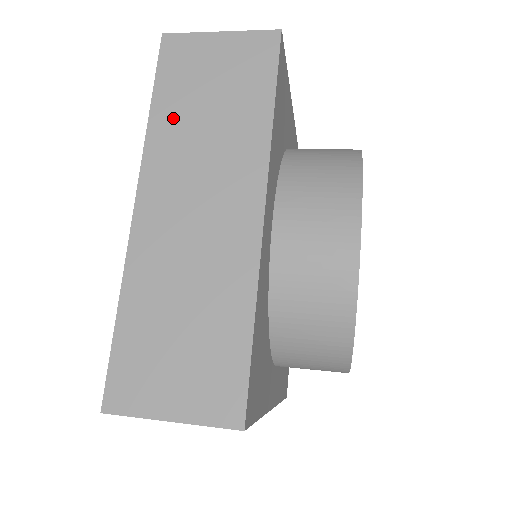
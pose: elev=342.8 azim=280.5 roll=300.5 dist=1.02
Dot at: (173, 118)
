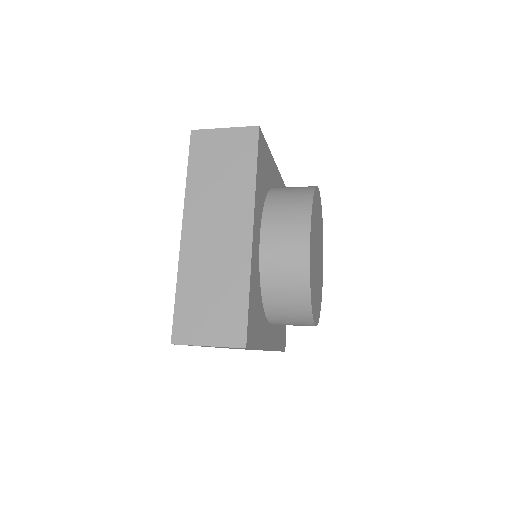
Dot at: (200, 181)
